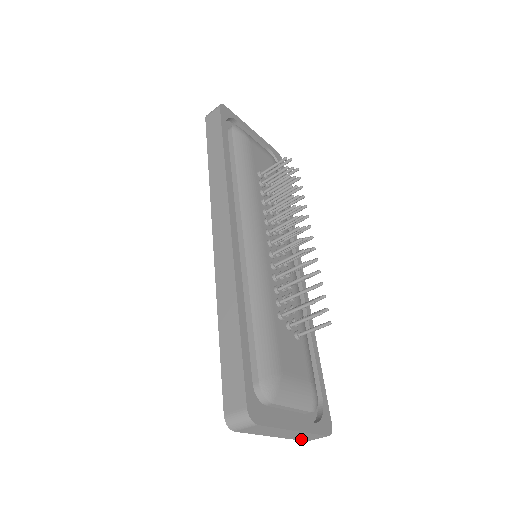
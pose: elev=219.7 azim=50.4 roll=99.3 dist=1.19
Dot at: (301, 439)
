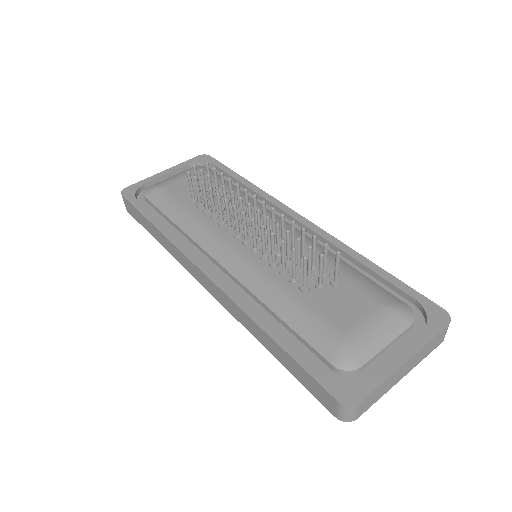
Dot at: (432, 350)
